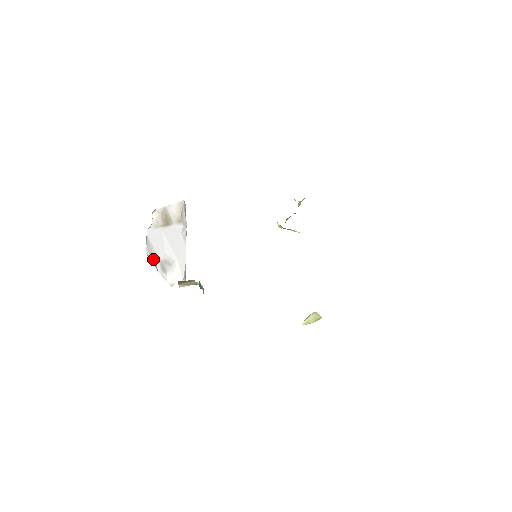
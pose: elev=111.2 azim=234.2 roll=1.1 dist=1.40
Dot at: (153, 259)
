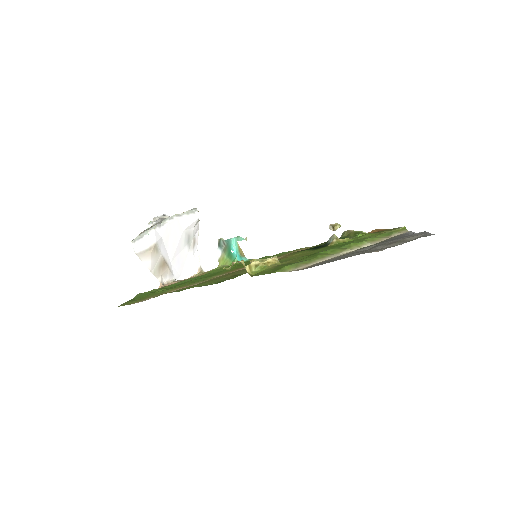
Dot at: (193, 261)
